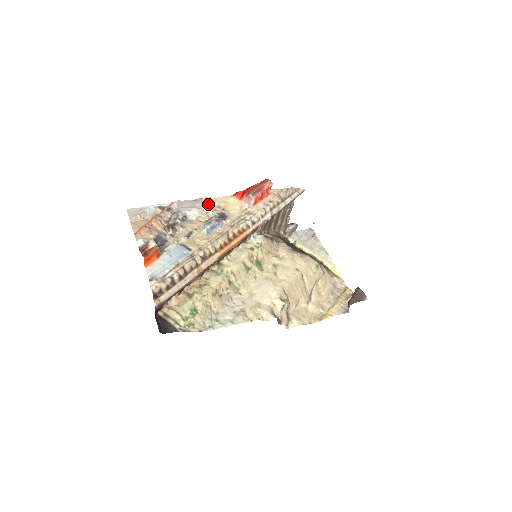
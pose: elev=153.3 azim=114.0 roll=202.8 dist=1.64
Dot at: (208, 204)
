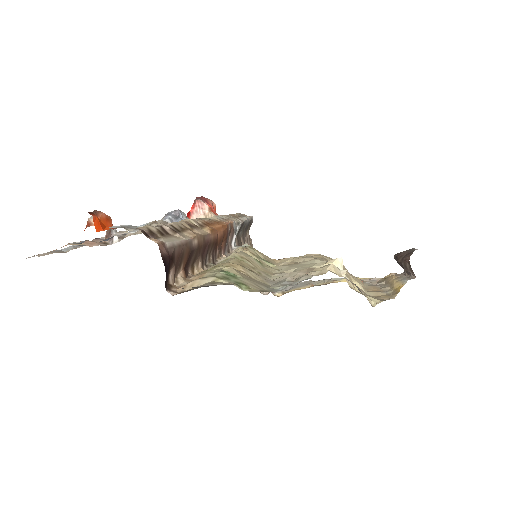
Dot at: occluded
